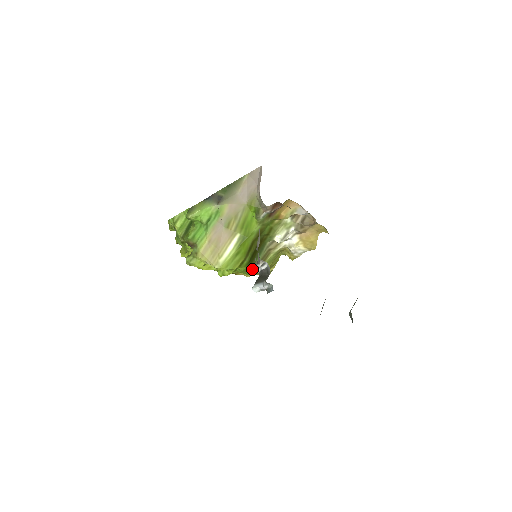
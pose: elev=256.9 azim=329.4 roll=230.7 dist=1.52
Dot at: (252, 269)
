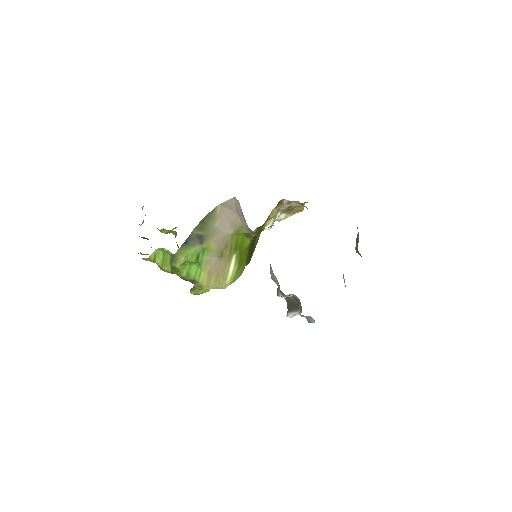
Dot at: (251, 257)
